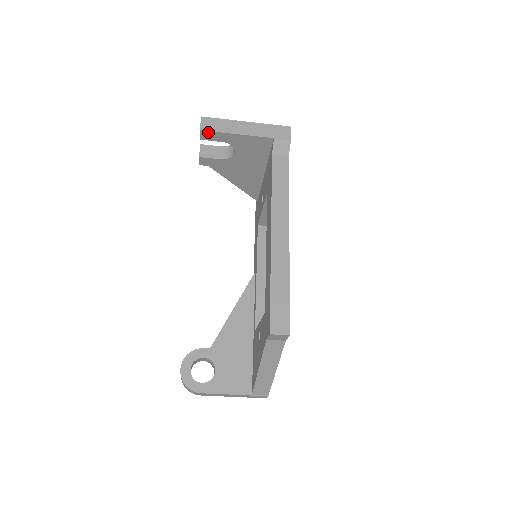
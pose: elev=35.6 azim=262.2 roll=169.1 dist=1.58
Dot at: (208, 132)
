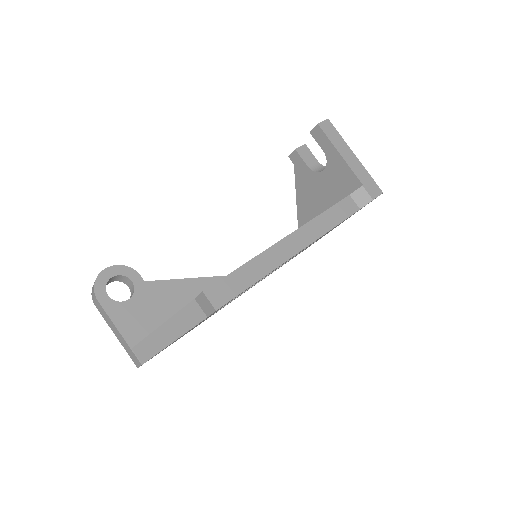
Dot at: (321, 131)
